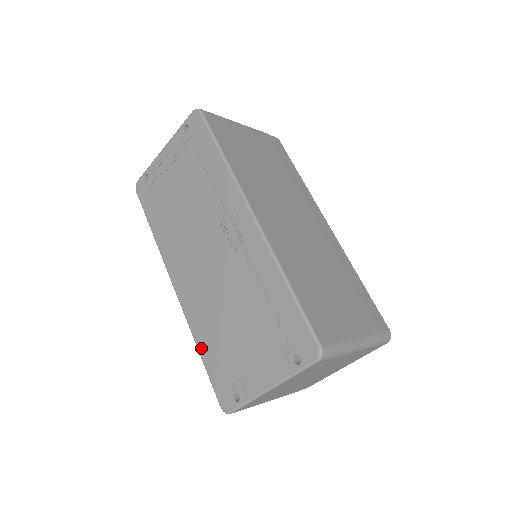
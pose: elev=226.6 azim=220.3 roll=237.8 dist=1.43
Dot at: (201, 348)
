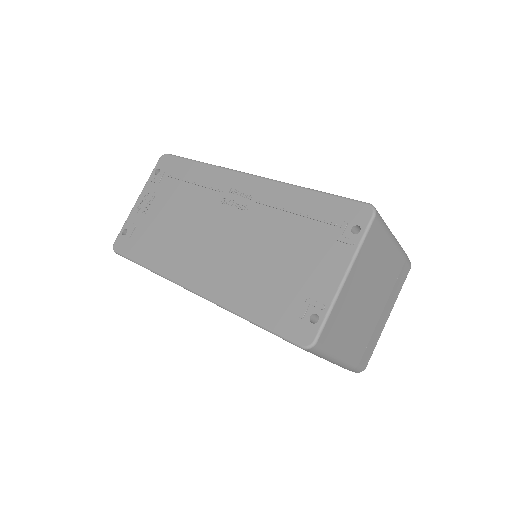
Dot at: (248, 313)
